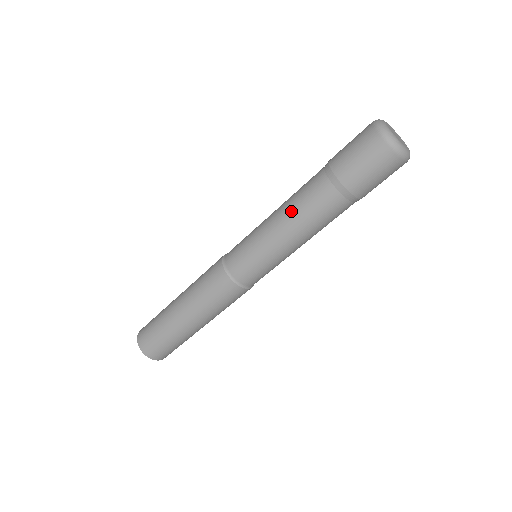
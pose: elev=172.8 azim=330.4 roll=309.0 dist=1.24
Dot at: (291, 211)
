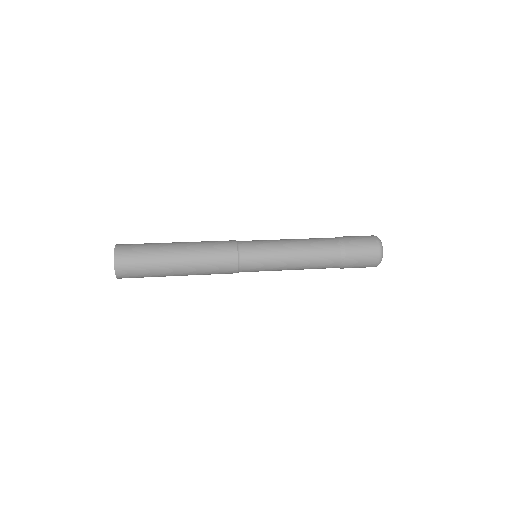
Dot at: (308, 262)
